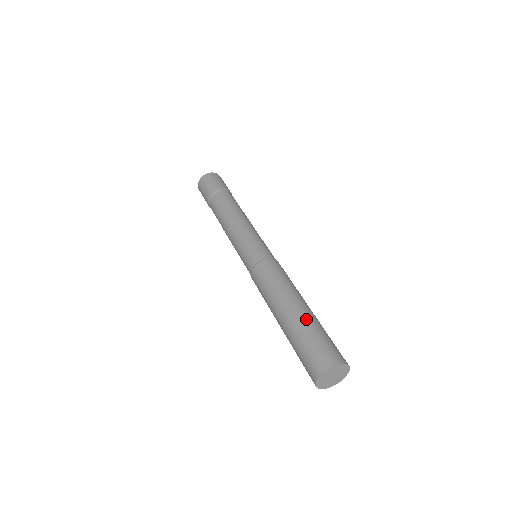
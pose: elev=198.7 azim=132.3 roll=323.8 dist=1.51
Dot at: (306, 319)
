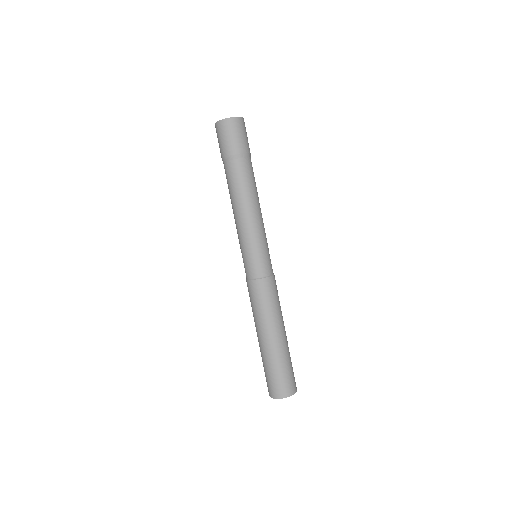
Dot at: (273, 354)
